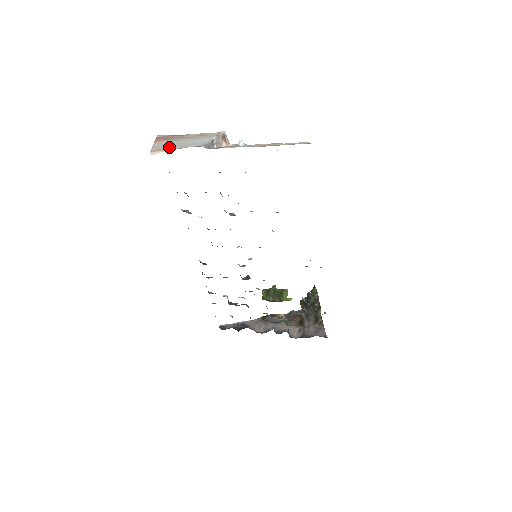
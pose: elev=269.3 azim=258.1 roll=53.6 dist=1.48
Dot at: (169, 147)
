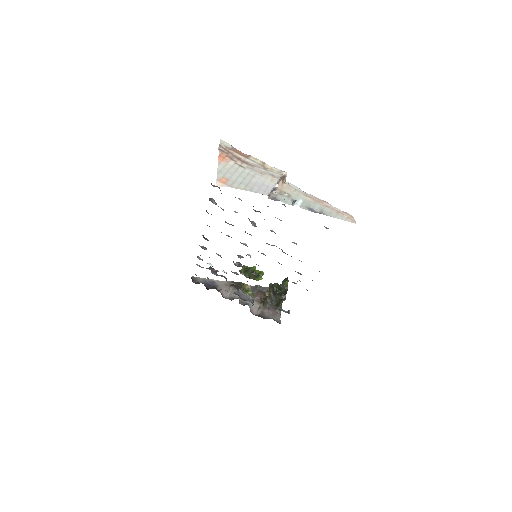
Dot at: (234, 180)
